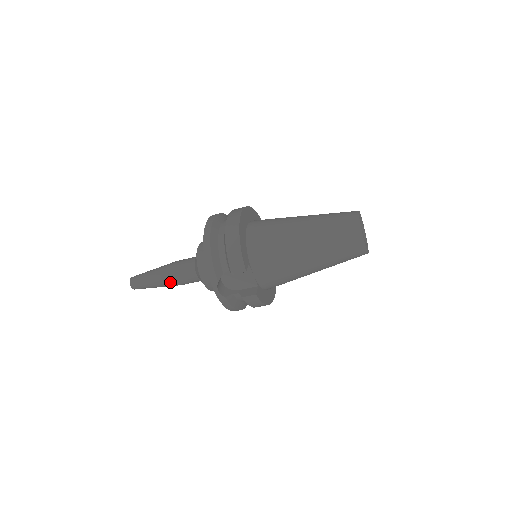
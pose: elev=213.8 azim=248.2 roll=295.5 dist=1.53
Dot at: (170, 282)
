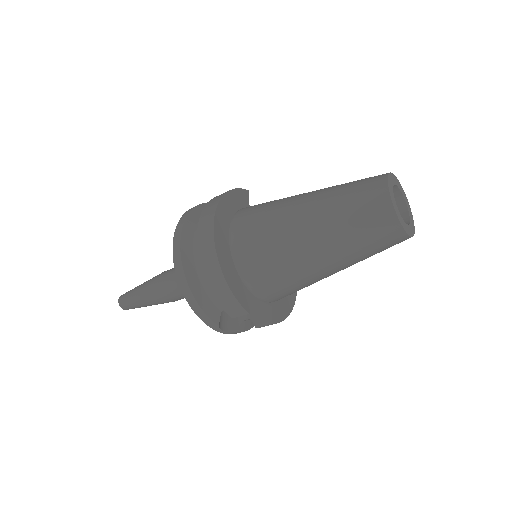
Dot at: (164, 302)
